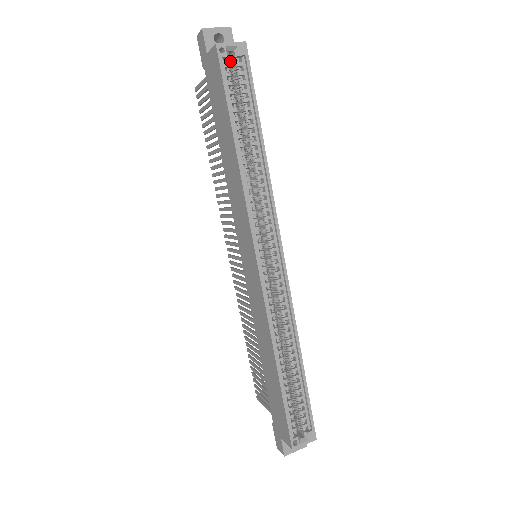
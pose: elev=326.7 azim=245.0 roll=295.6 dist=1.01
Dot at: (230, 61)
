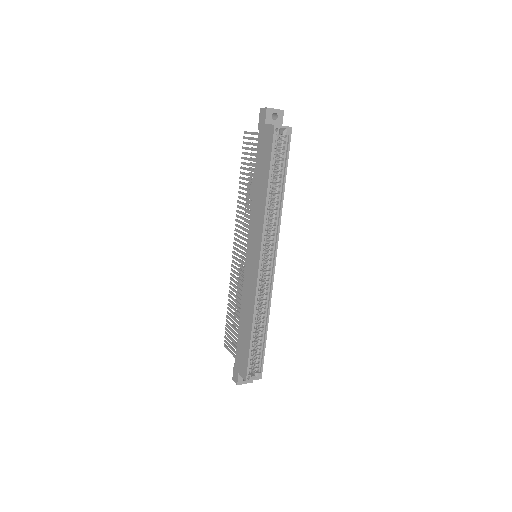
Dot at: (279, 135)
